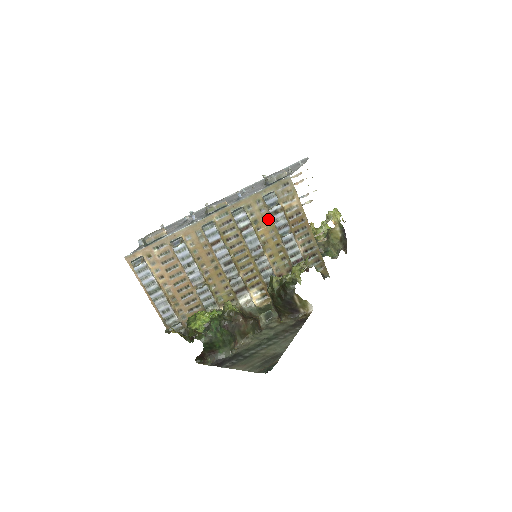
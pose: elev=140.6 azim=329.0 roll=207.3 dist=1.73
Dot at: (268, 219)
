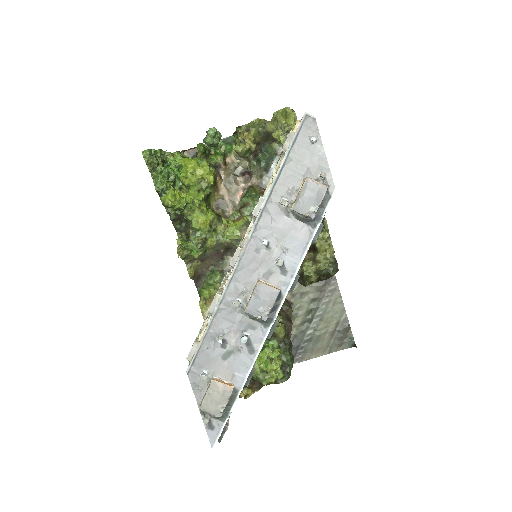
Dot at: occluded
